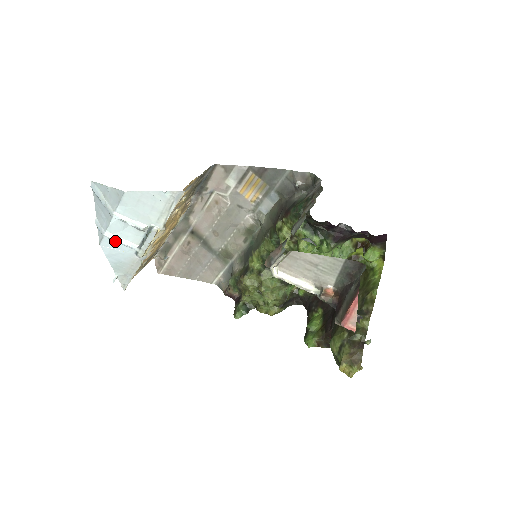
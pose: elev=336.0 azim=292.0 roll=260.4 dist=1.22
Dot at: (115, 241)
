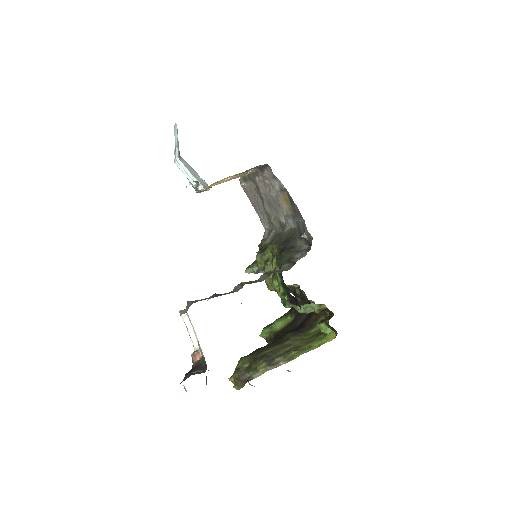
Dot at: (183, 170)
